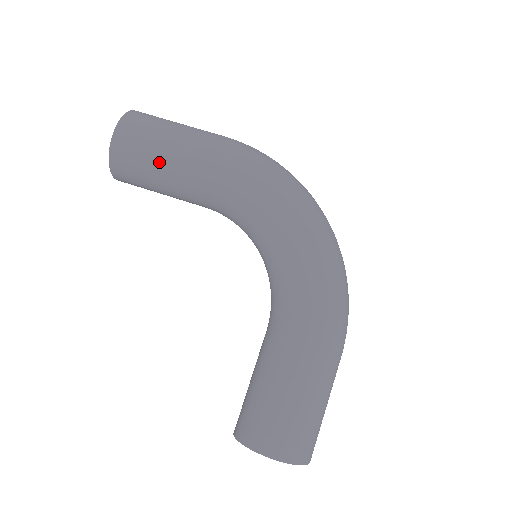
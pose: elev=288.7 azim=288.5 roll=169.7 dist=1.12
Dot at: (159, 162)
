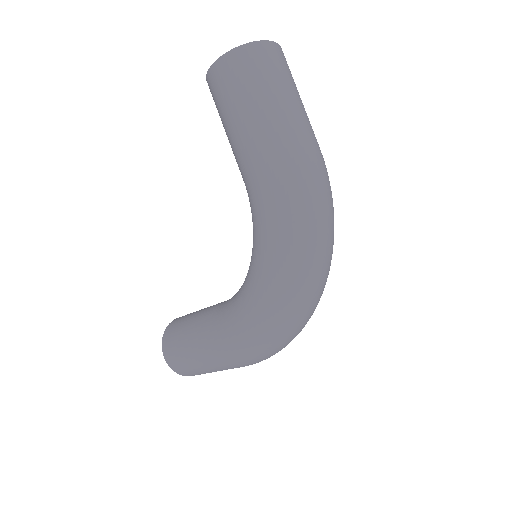
Dot at: (227, 126)
